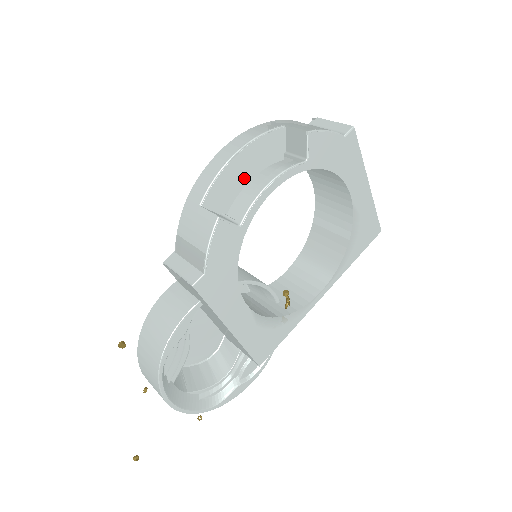
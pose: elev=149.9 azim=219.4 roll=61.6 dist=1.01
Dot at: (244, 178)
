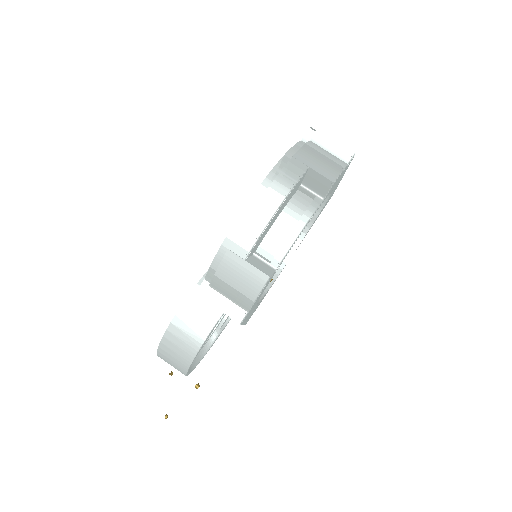
Dot at: (274, 221)
